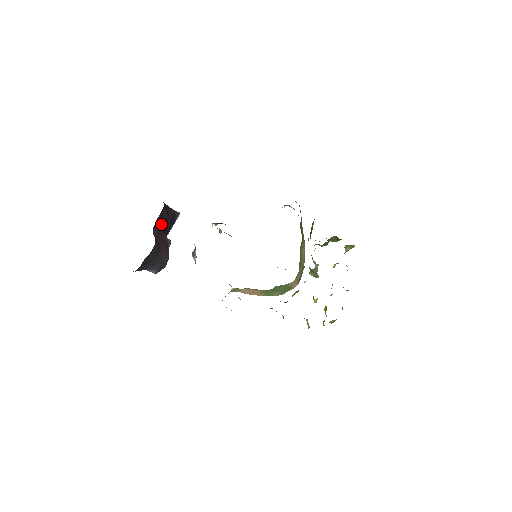
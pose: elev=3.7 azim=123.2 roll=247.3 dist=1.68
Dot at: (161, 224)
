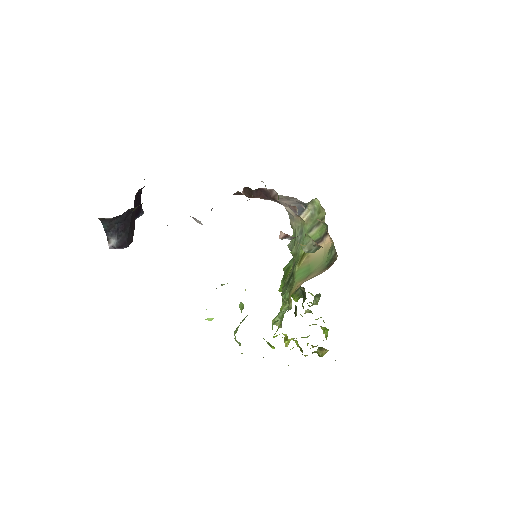
Dot at: (136, 201)
